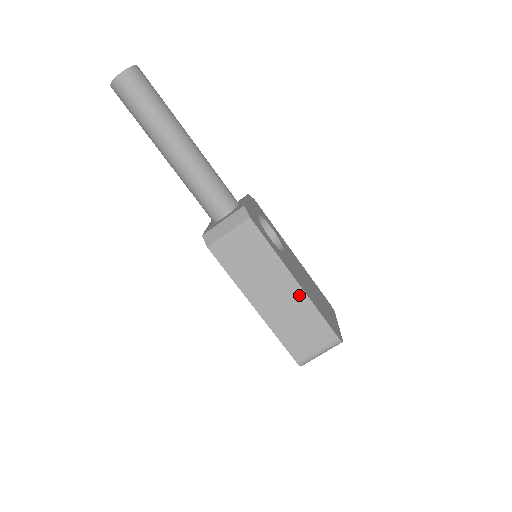
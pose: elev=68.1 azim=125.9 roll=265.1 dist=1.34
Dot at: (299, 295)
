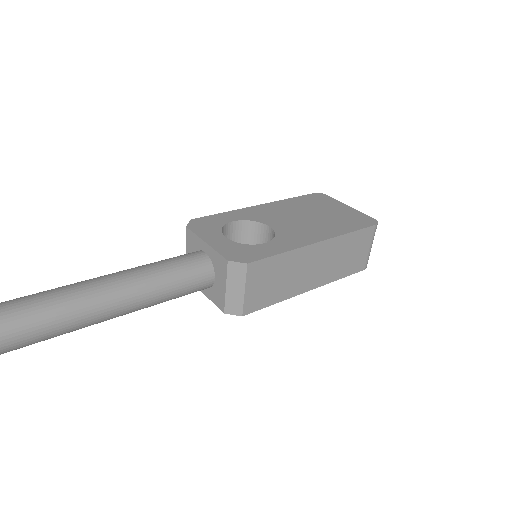
Dot at: (329, 245)
